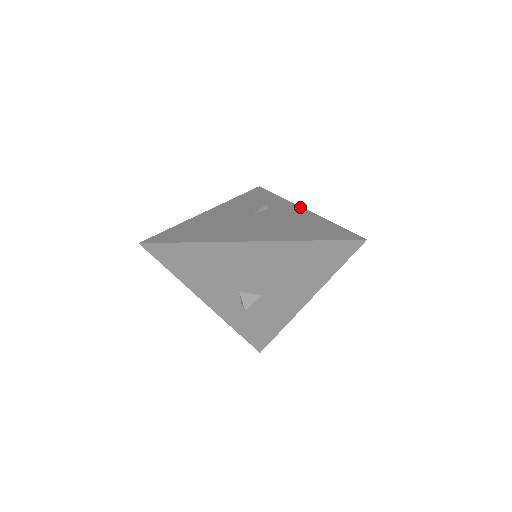
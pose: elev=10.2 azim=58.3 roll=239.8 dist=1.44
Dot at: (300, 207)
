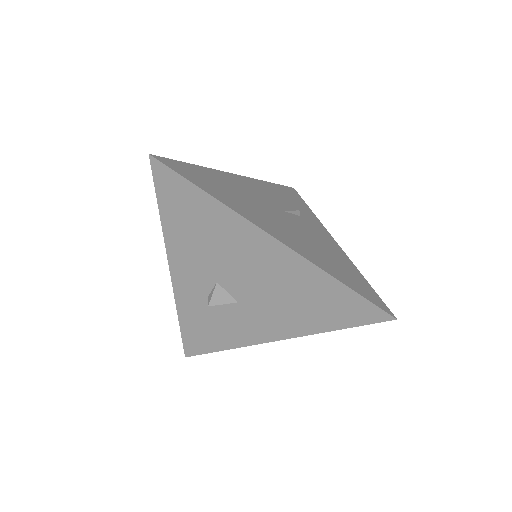
Dot at: occluded
